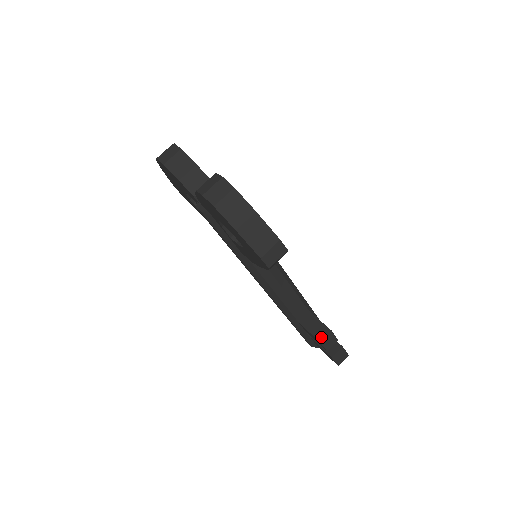
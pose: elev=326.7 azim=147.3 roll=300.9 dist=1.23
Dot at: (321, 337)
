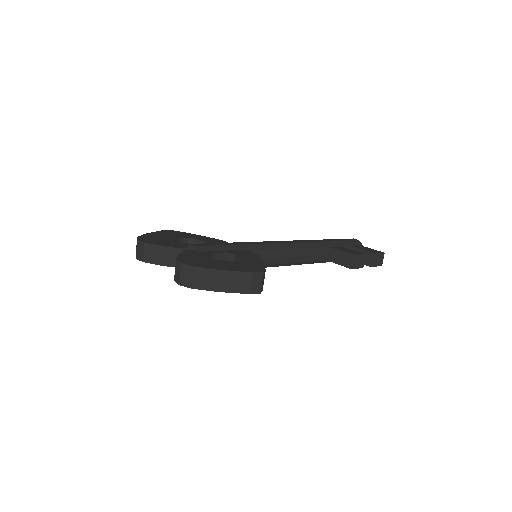
Dot at: (350, 265)
